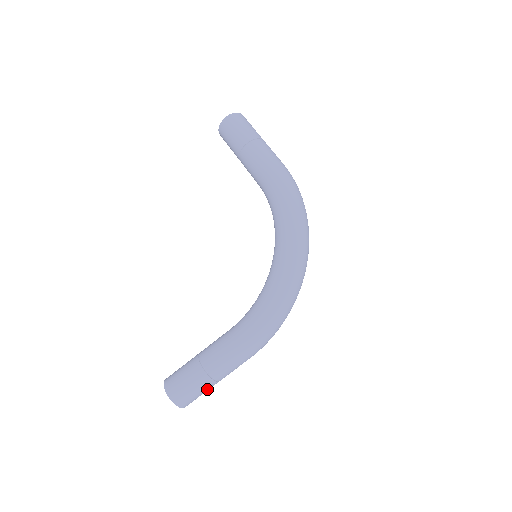
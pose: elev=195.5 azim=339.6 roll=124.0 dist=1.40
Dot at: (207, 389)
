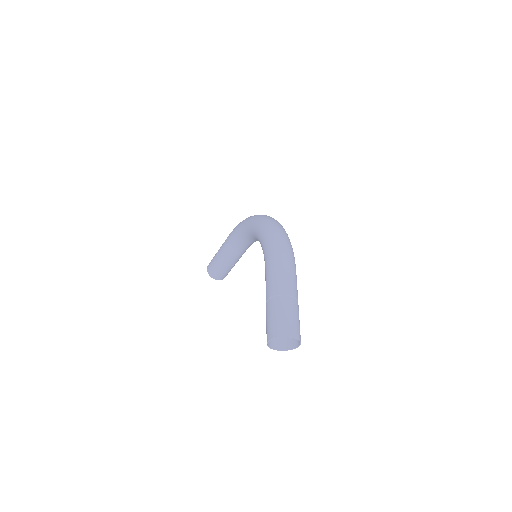
Dot at: (289, 308)
